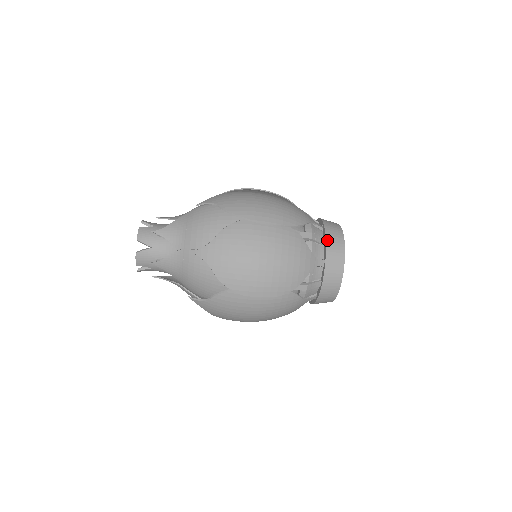
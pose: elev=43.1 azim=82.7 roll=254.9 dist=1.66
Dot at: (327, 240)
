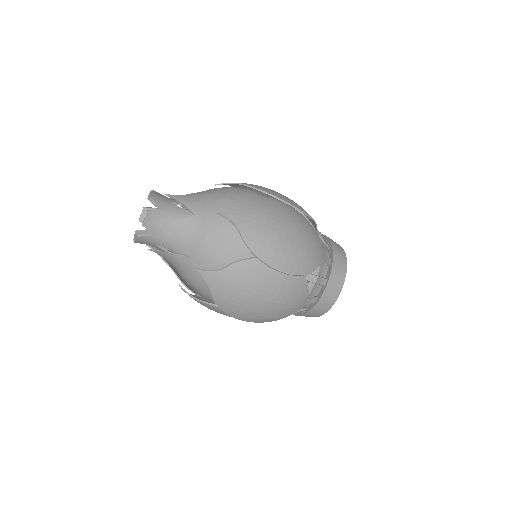
Dot at: (332, 243)
